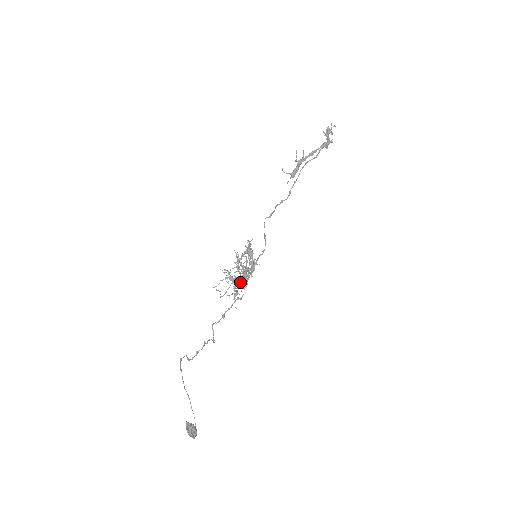
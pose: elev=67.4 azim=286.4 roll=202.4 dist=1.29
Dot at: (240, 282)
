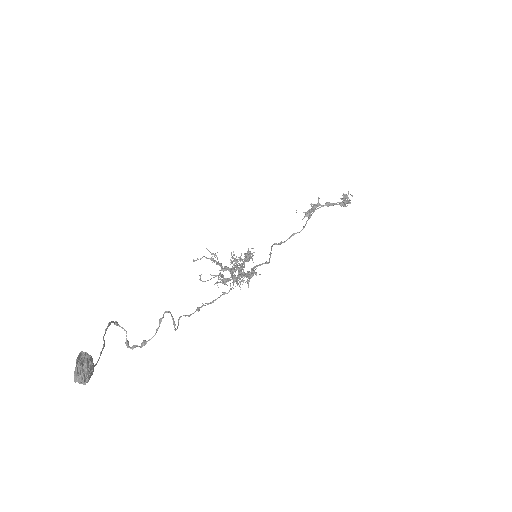
Dot at: occluded
